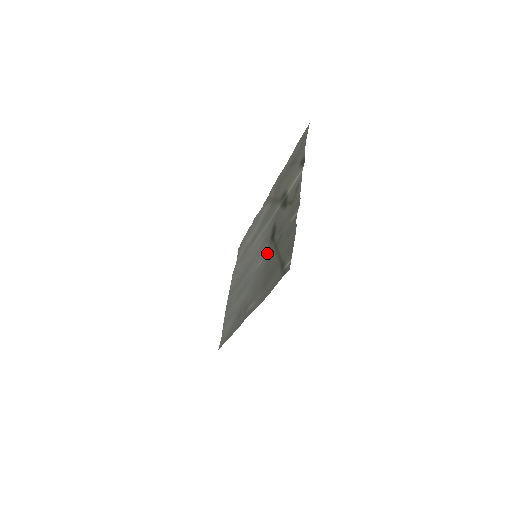
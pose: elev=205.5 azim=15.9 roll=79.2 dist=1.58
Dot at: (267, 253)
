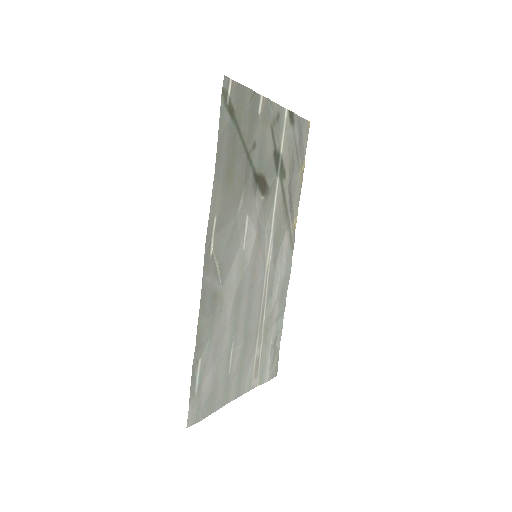
Dot at: (250, 197)
